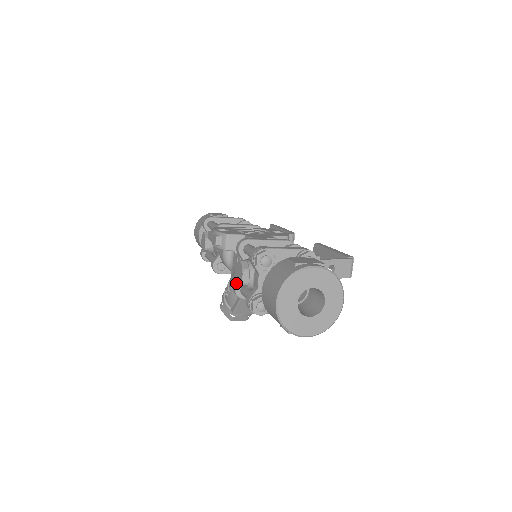
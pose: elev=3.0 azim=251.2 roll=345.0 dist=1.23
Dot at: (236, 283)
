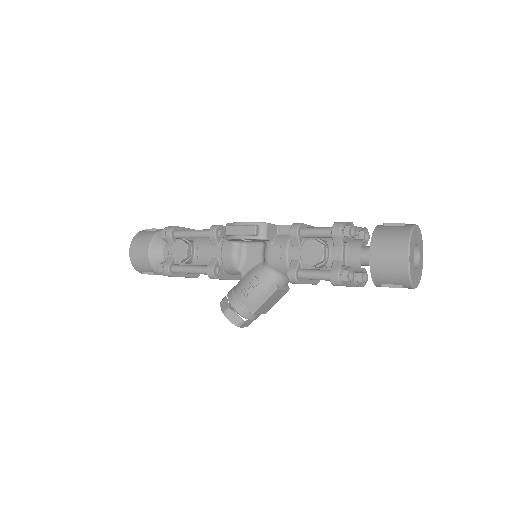
Dot at: (306, 263)
